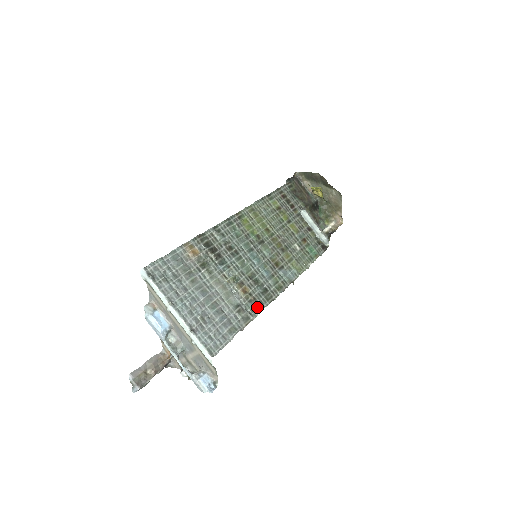
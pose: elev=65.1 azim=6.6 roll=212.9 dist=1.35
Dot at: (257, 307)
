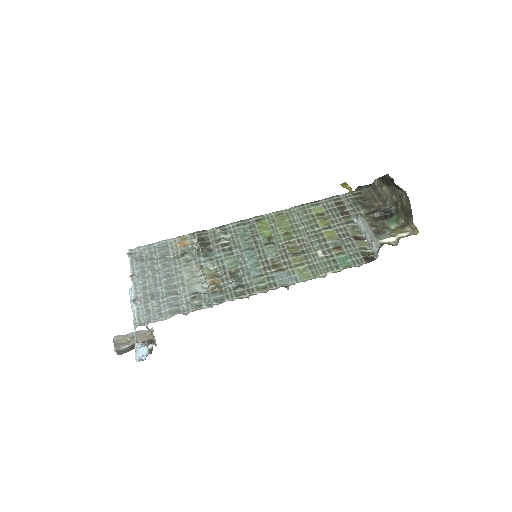
Dot at: (219, 299)
